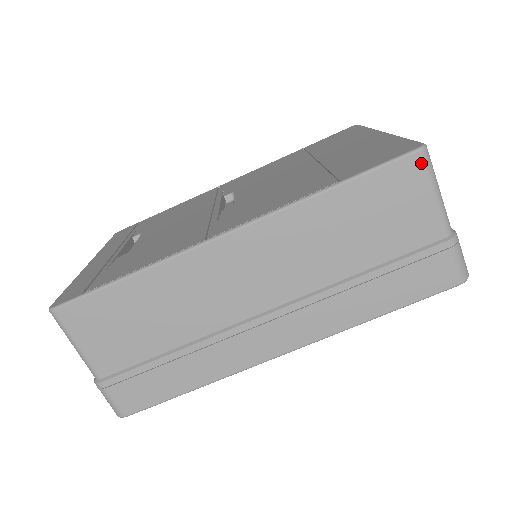
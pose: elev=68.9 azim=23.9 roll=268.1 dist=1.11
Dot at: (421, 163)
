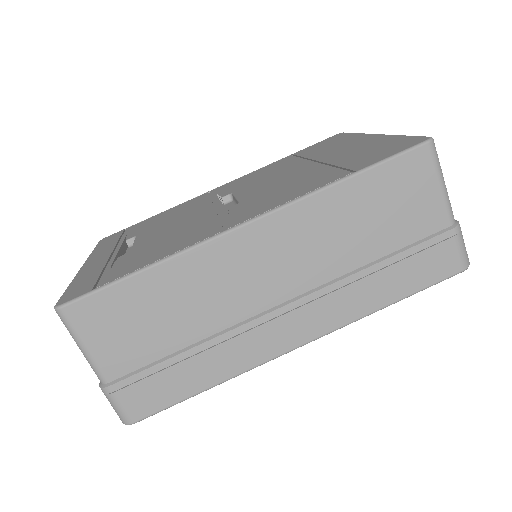
Dot at: (429, 154)
